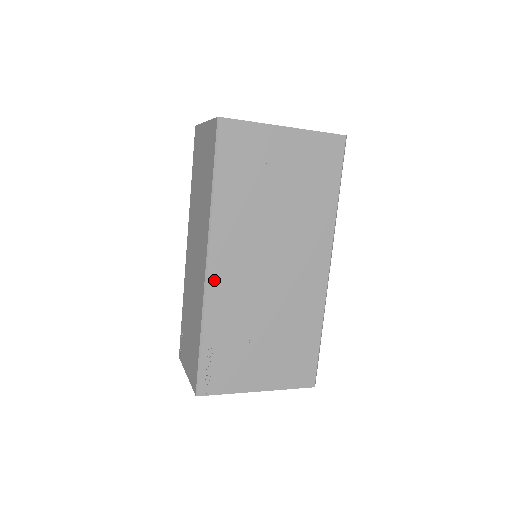
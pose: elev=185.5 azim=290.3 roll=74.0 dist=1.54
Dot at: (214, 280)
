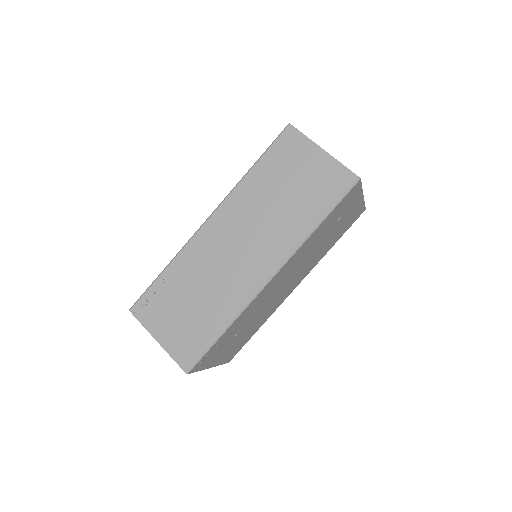
Dot at: (264, 290)
